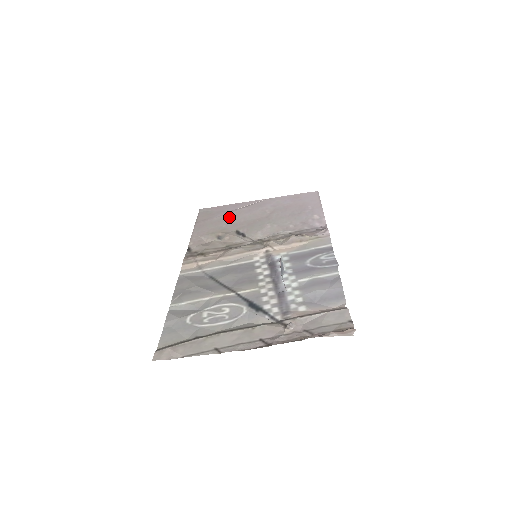
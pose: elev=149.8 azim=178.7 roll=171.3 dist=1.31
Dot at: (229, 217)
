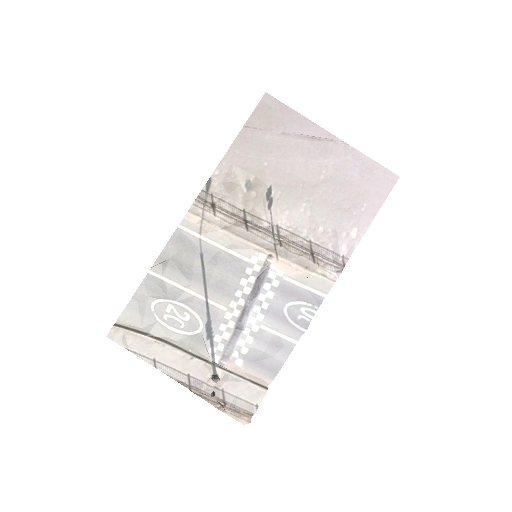
Dot at: (281, 148)
